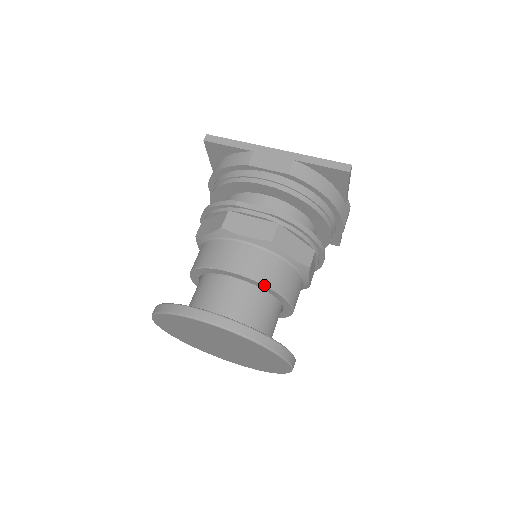
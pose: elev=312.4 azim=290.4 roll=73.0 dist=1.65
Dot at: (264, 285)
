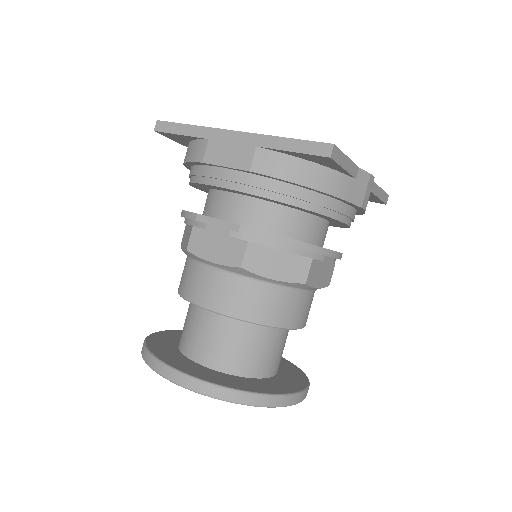
Dot at: occluded
